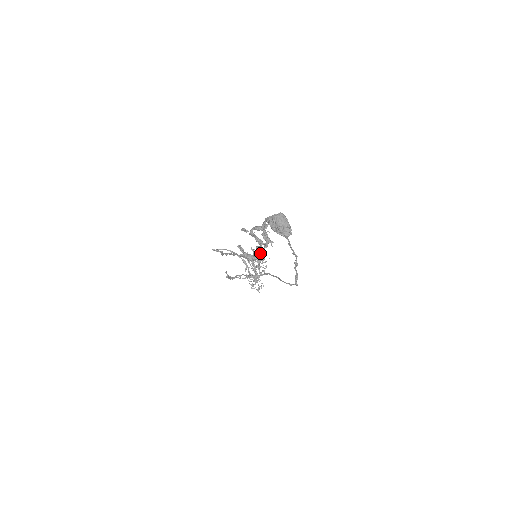
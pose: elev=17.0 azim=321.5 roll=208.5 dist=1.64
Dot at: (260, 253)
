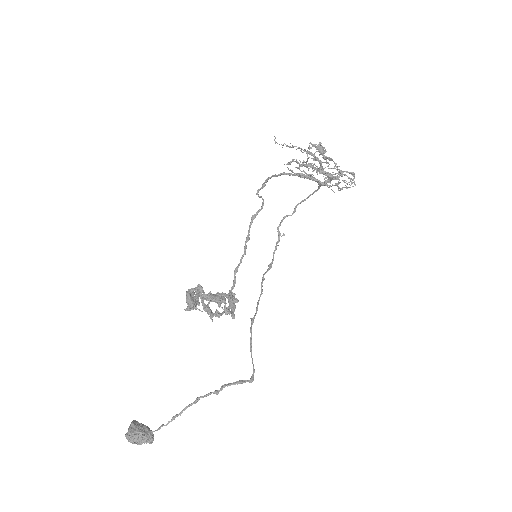
Dot at: occluded
